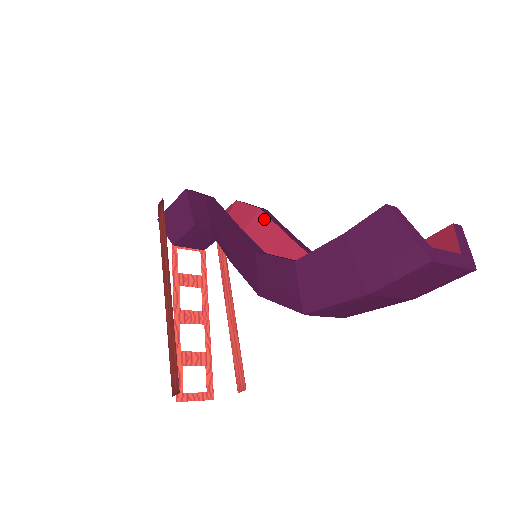
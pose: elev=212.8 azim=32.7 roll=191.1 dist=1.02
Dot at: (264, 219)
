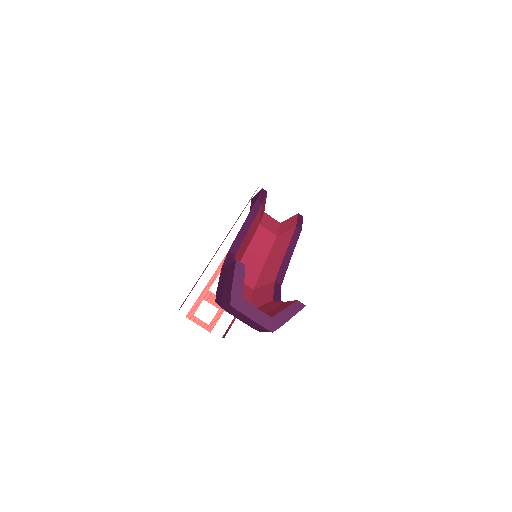
Dot at: (289, 236)
